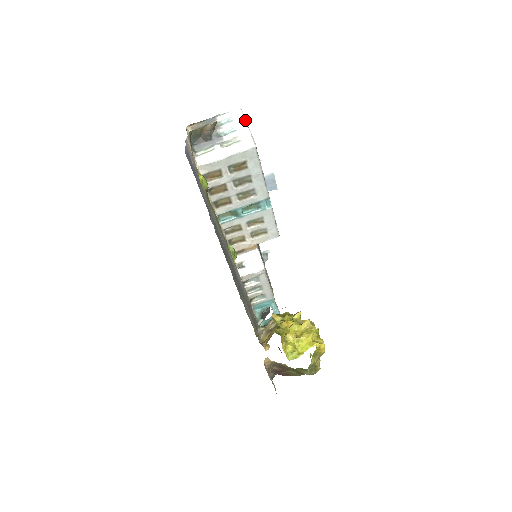
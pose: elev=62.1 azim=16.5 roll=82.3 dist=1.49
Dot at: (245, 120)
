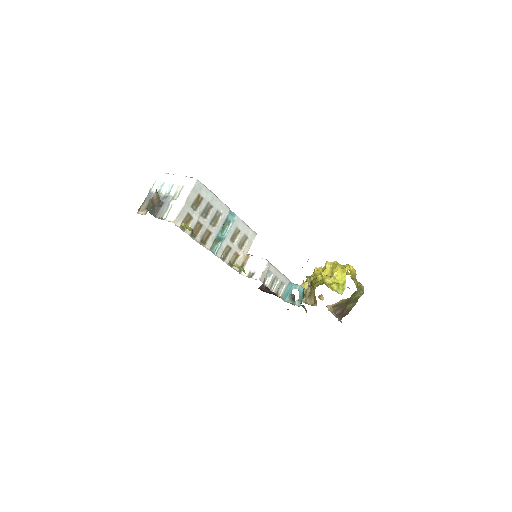
Dot at: (172, 174)
